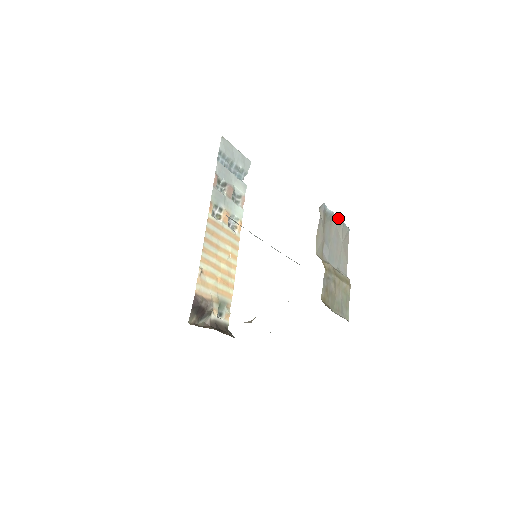
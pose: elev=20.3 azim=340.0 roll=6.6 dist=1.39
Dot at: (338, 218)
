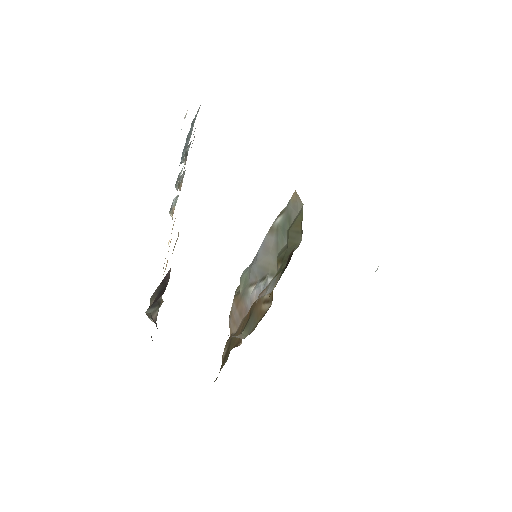
Dot at: occluded
